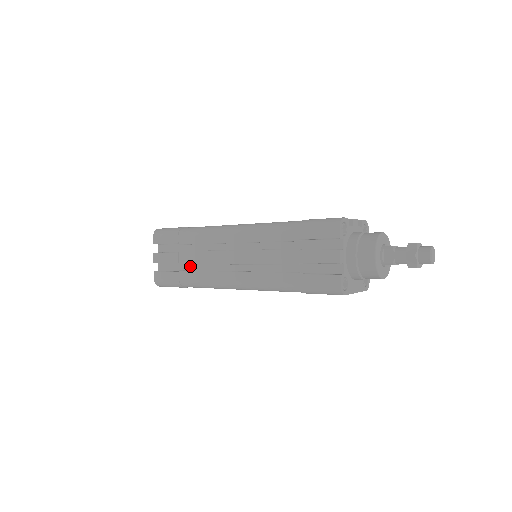
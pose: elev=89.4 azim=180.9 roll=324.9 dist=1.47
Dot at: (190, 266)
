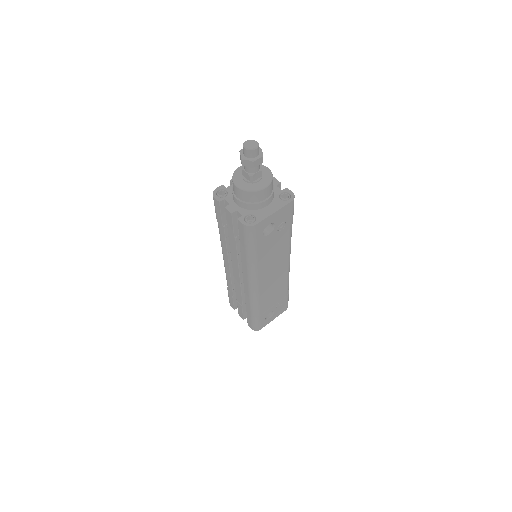
Dot at: occluded
